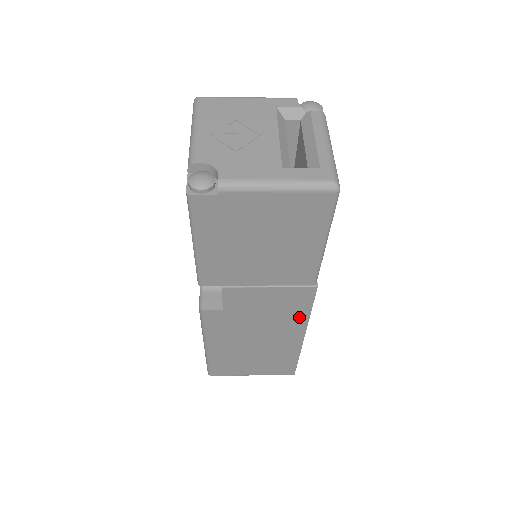
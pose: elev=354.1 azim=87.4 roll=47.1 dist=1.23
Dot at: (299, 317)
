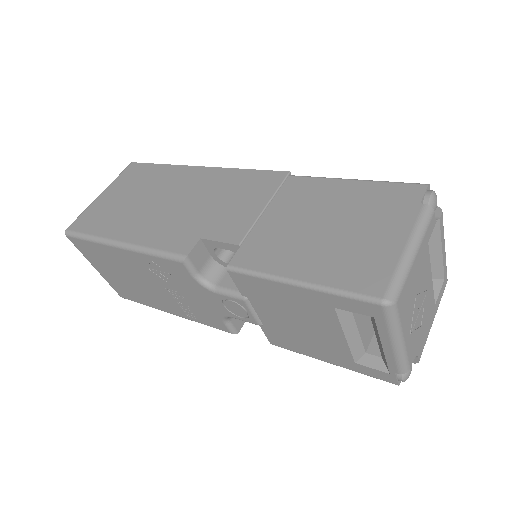
Dot at: occluded
